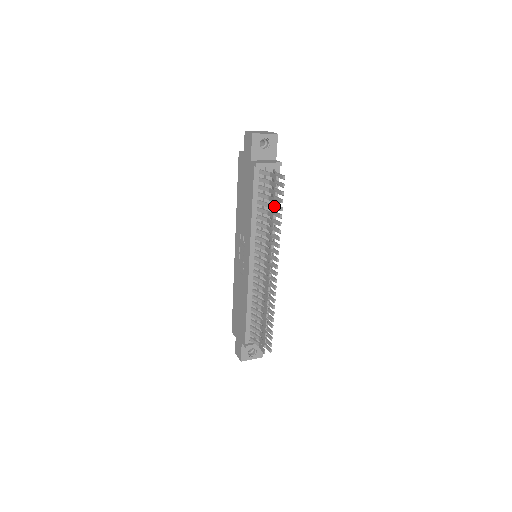
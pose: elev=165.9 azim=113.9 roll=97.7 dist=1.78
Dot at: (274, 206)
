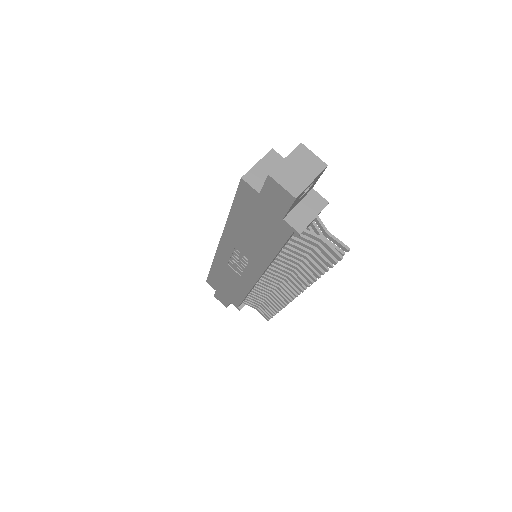
Dot at: occluded
